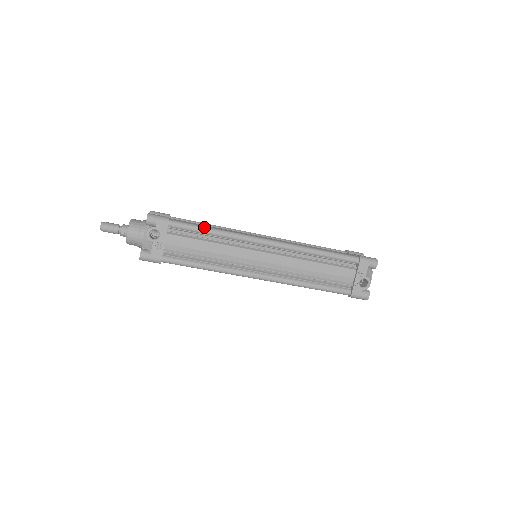
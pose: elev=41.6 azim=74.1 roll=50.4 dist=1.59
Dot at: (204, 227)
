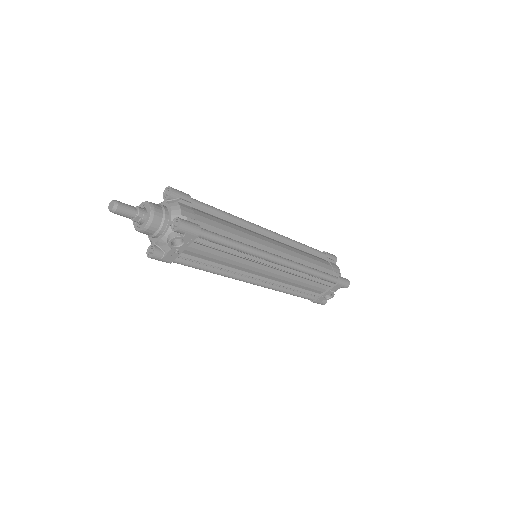
Dot at: (230, 242)
